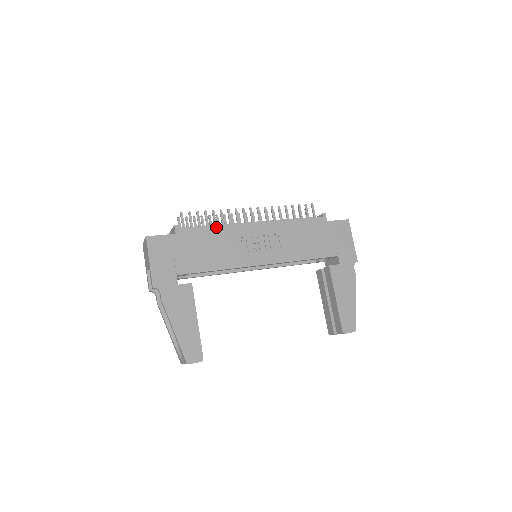
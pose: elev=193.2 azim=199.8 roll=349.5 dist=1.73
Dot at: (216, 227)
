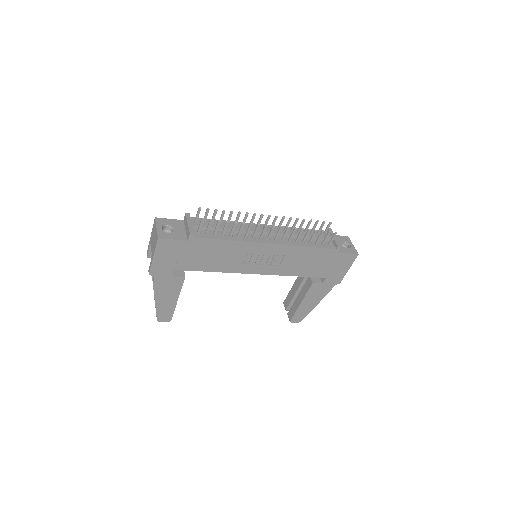
Dot at: (230, 241)
